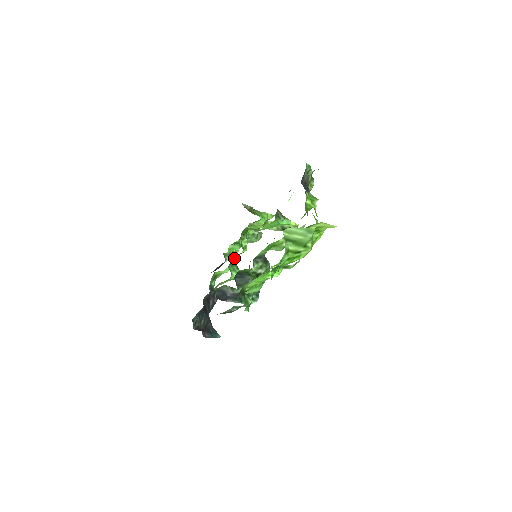
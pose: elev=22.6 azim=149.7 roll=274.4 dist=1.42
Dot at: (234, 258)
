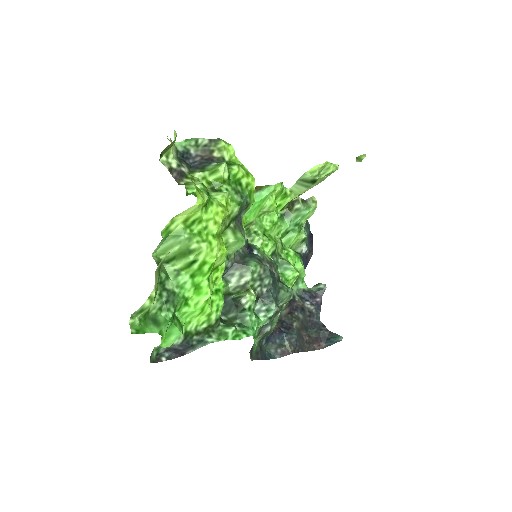
Dot at: (276, 257)
